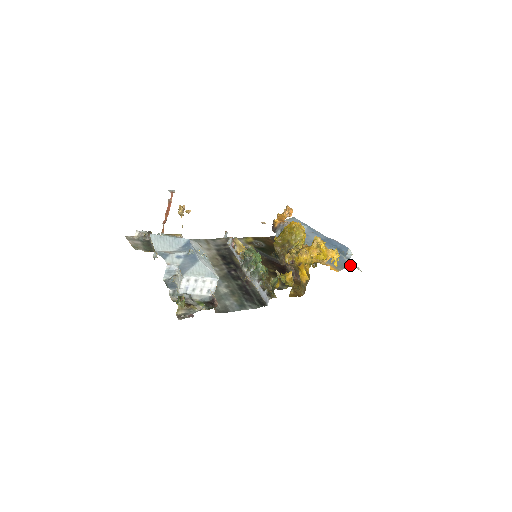
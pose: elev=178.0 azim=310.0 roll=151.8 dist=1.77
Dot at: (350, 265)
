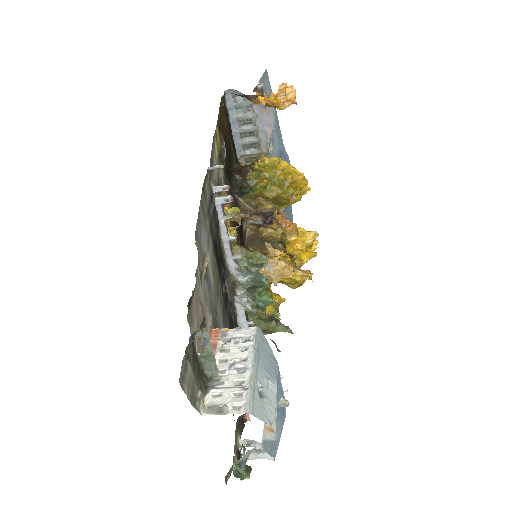
Dot at: occluded
